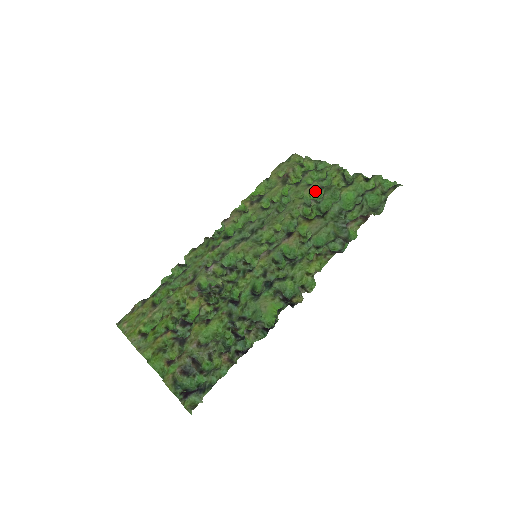
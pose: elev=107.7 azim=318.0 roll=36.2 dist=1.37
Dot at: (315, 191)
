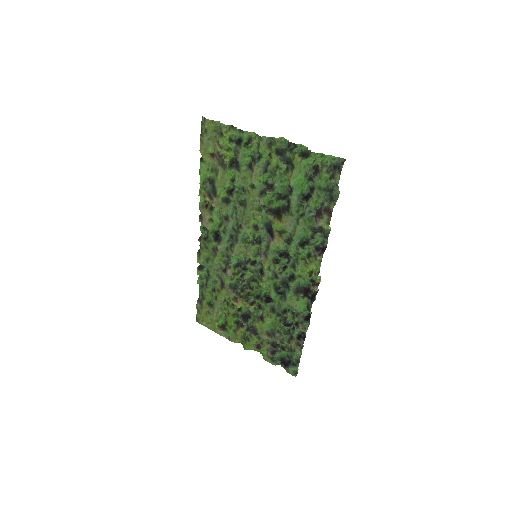
Dot at: (261, 176)
